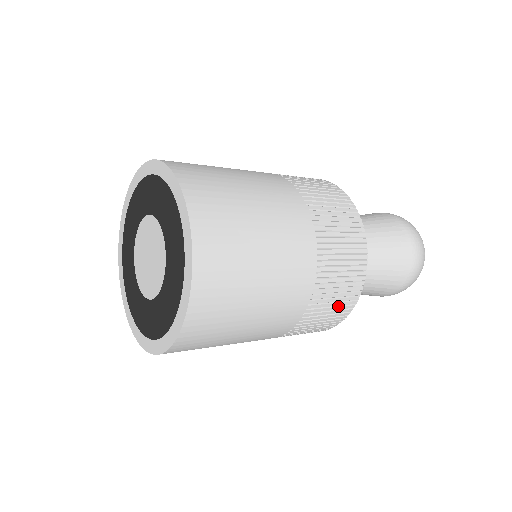
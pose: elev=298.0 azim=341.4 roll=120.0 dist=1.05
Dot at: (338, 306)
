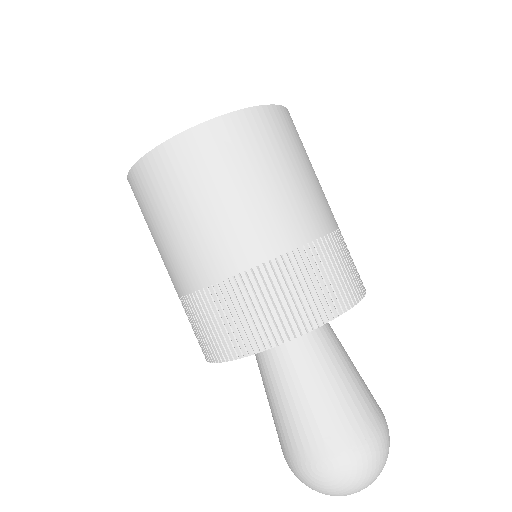
Dot at: (277, 313)
